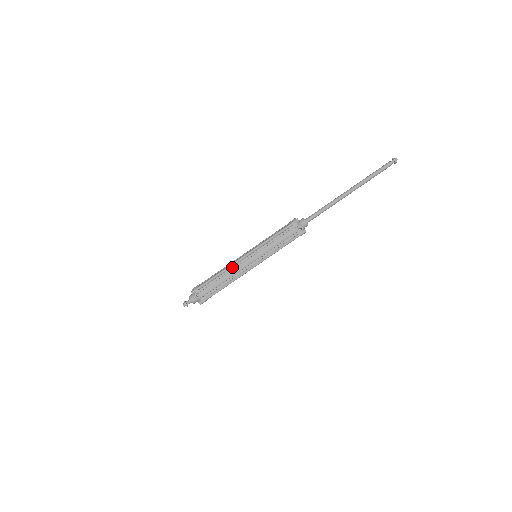
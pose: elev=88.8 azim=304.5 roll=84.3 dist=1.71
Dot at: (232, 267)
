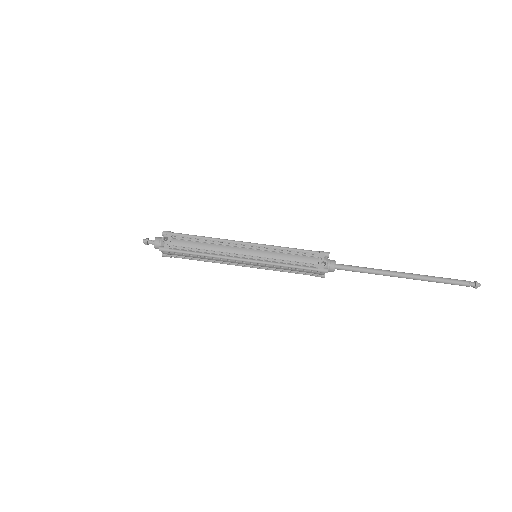
Dot at: (224, 242)
